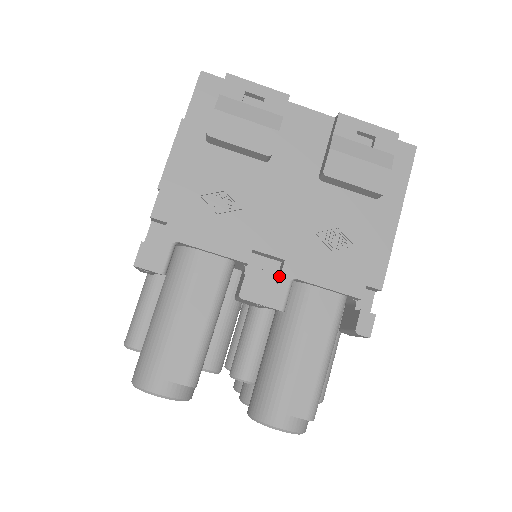
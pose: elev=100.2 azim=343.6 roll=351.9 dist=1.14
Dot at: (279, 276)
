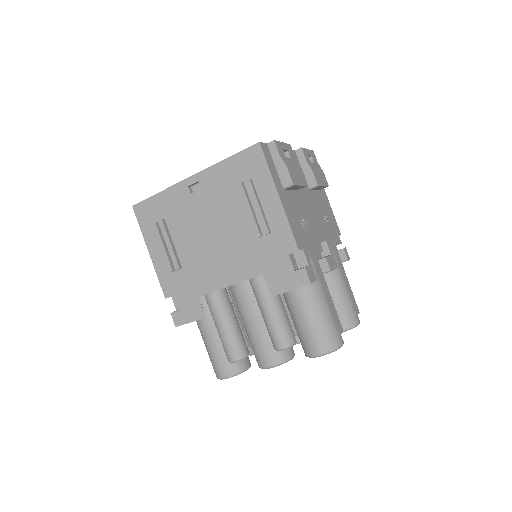
Dot at: (327, 251)
